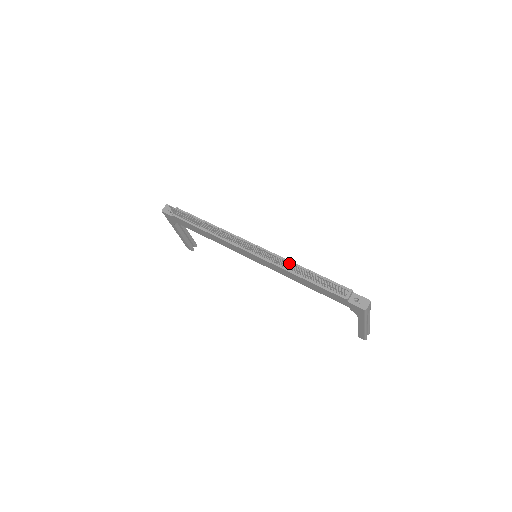
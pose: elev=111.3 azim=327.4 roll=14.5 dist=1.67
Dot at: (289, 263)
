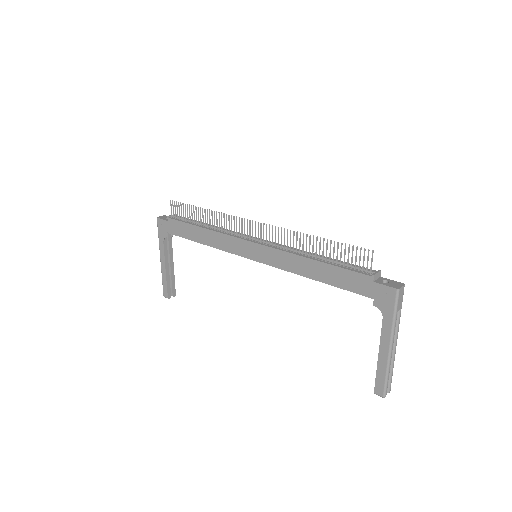
Dot at: occluded
